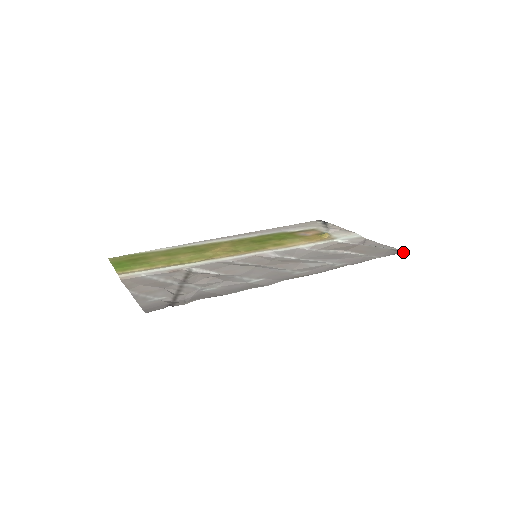
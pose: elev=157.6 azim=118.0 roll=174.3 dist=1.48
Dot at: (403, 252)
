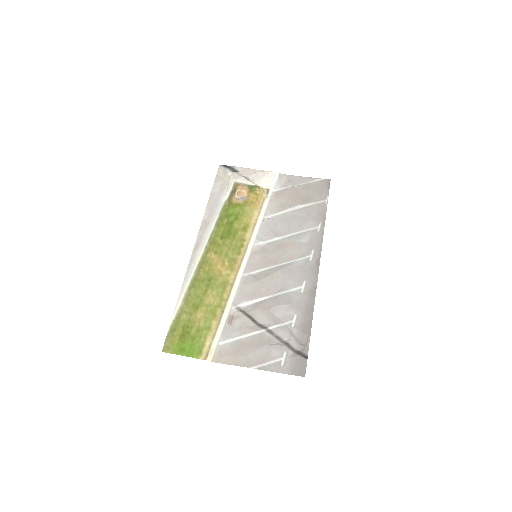
Dot at: occluded
